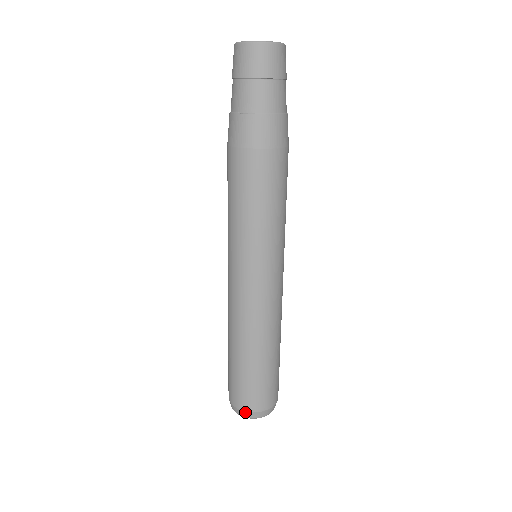
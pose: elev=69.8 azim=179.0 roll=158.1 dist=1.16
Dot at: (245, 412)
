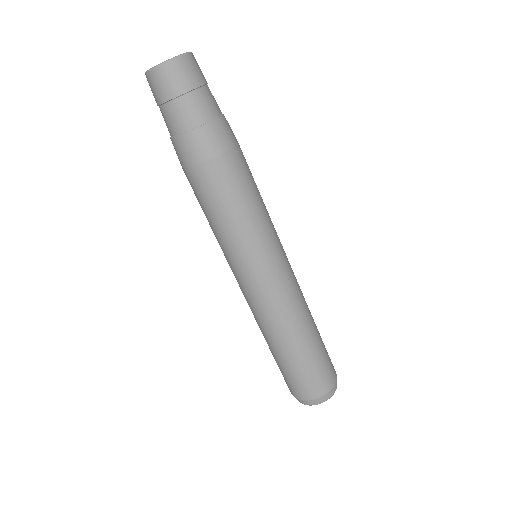
Dot at: (331, 390)
